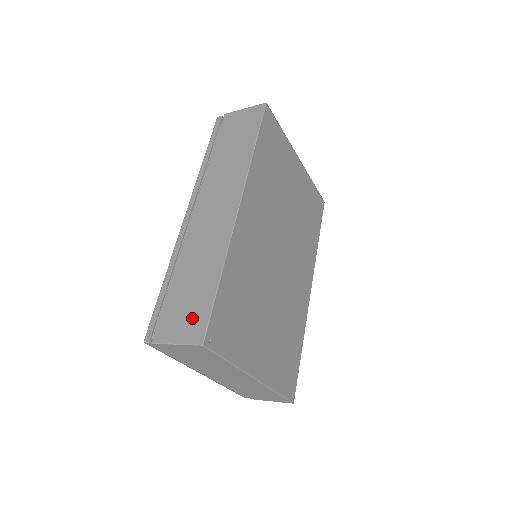
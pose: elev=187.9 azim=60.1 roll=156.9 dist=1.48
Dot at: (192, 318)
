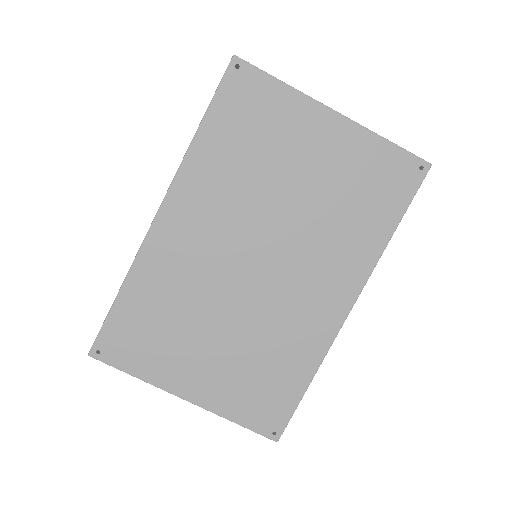
Dot at: occluded
